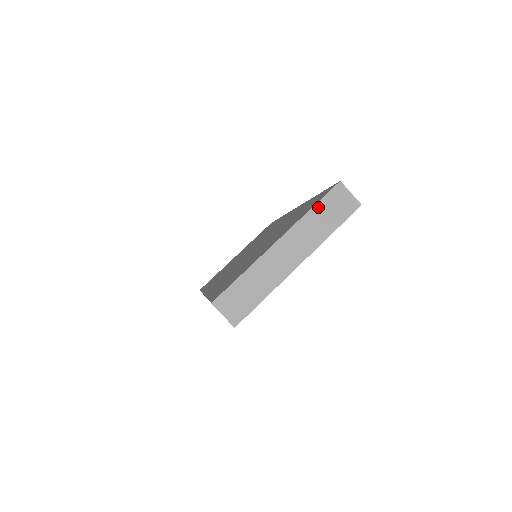
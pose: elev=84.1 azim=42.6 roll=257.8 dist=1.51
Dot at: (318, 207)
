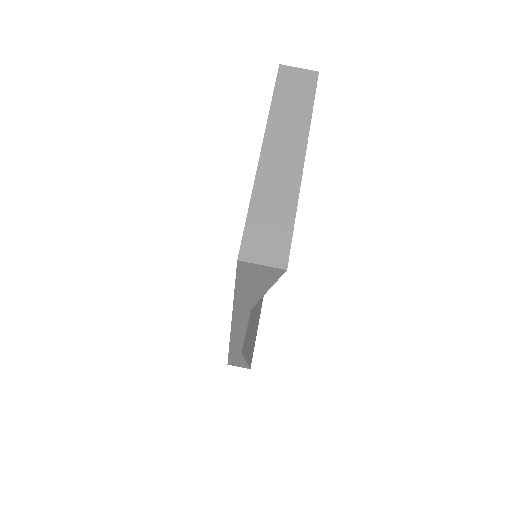
Dot at: (277, 98)
